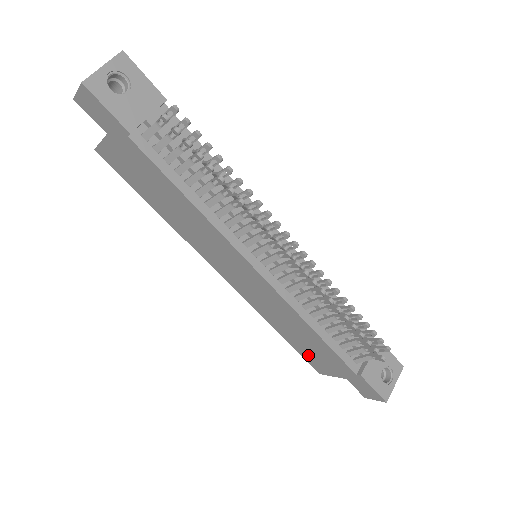
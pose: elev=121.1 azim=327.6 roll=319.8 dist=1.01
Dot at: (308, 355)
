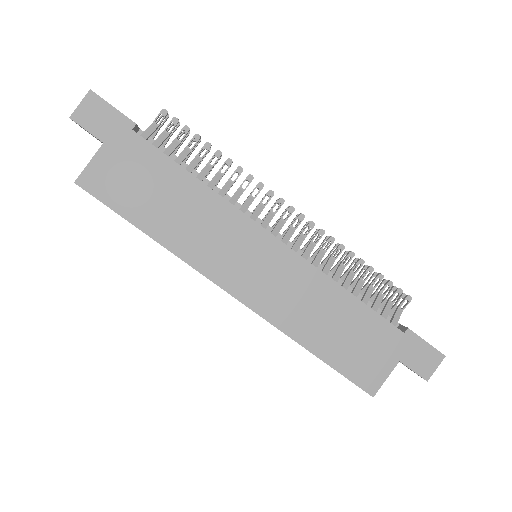
Dot at: (351, 363)
